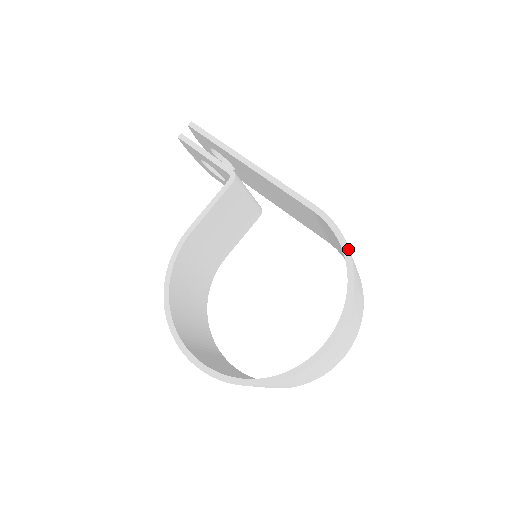
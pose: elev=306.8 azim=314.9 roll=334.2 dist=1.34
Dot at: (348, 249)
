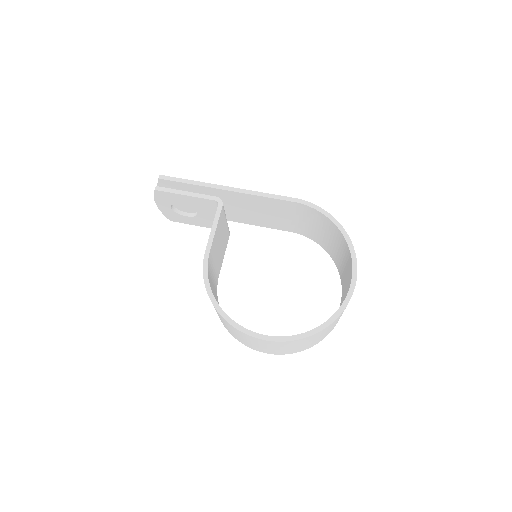
Dot at: (331, 216)
